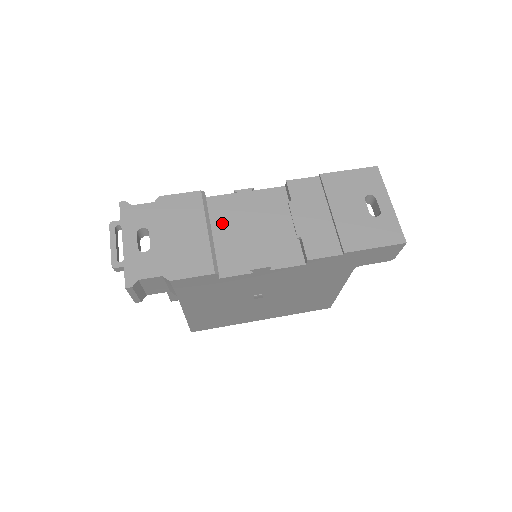
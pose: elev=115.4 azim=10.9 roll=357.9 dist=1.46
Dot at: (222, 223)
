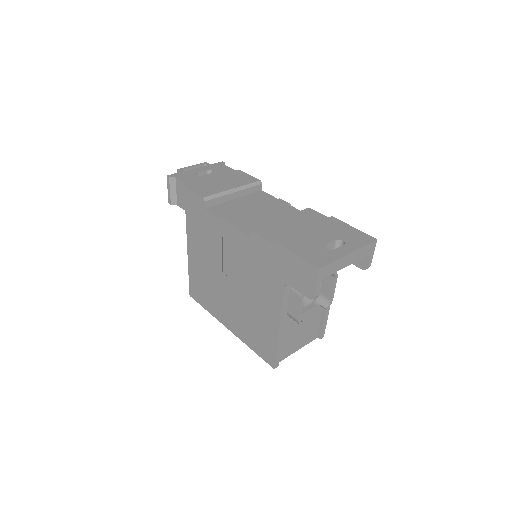
Dot at: (248, 200)
